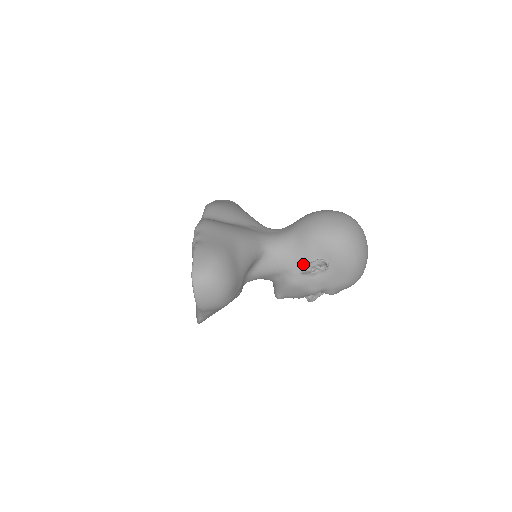
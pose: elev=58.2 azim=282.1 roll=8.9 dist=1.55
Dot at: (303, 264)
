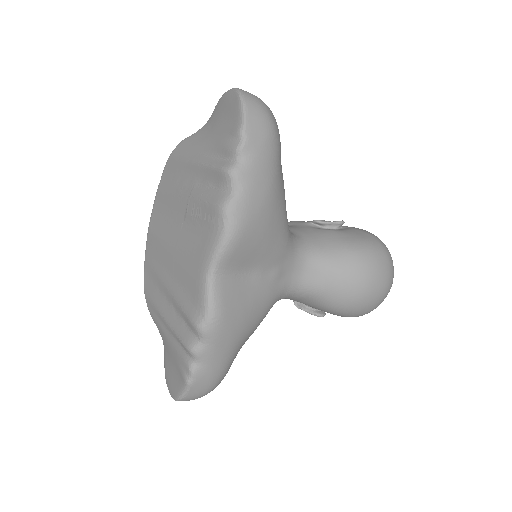
Dot at: occluded
